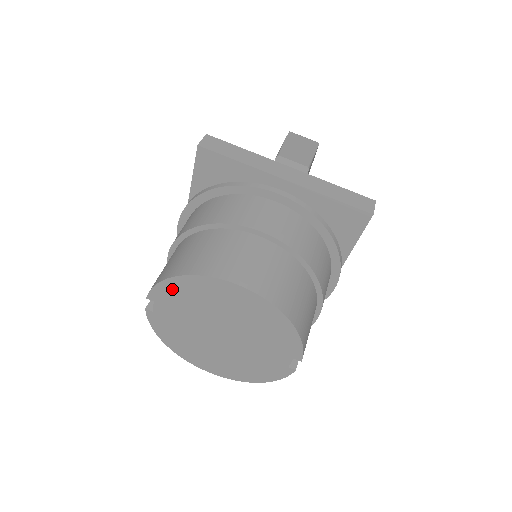
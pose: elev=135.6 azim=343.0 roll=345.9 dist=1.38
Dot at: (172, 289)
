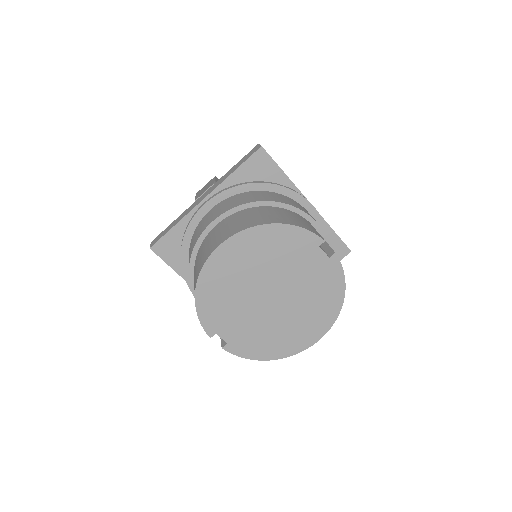
Dot at: (207, 307)
